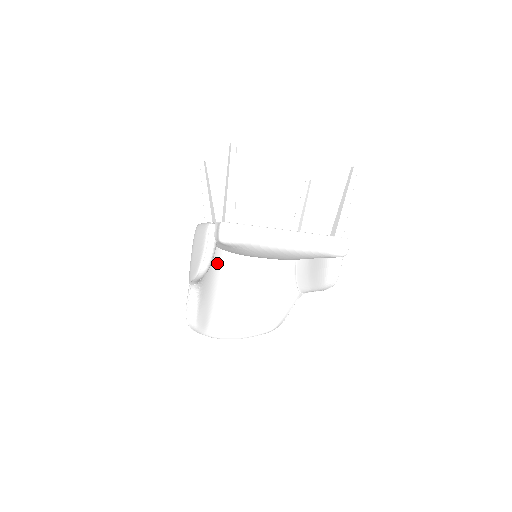
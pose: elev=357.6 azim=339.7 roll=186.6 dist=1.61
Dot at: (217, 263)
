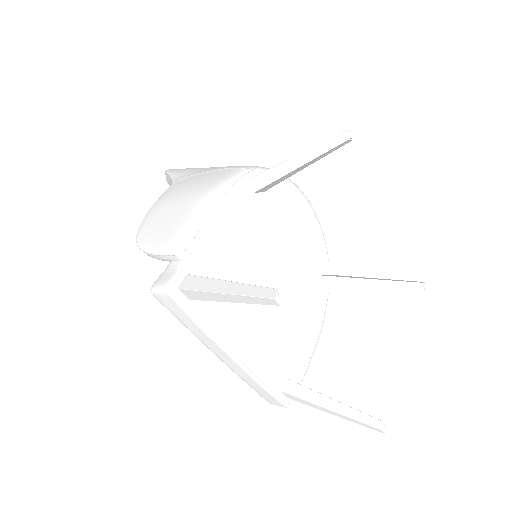
Dot at: occluded
